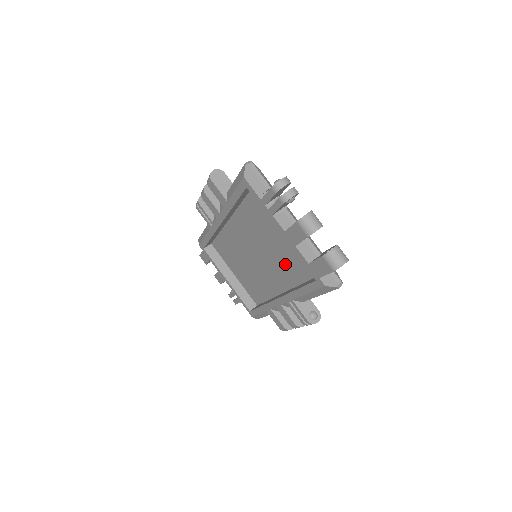
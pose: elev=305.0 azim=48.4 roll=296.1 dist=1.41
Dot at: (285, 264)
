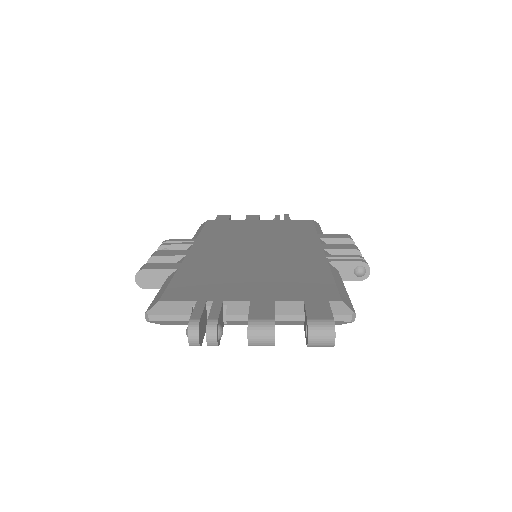
Dot at: occluded
